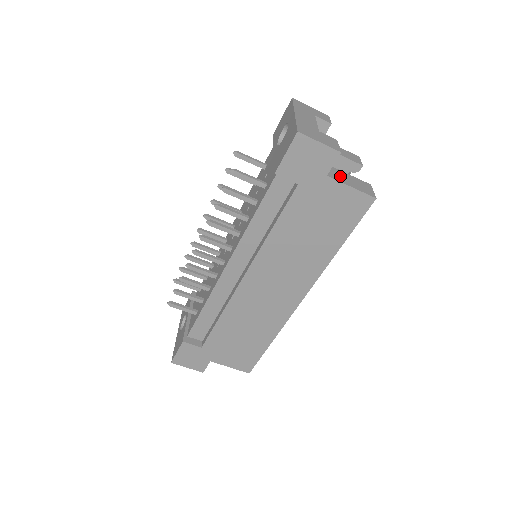
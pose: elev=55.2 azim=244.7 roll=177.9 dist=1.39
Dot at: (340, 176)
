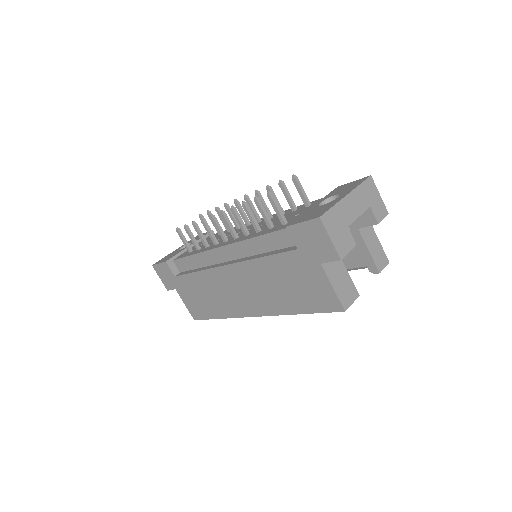
Dot at: (335, 271)
